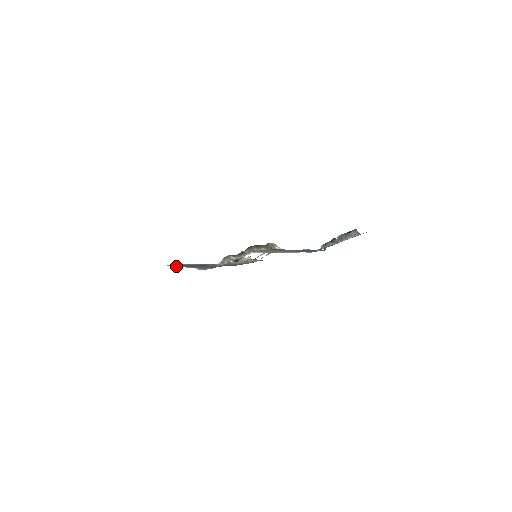
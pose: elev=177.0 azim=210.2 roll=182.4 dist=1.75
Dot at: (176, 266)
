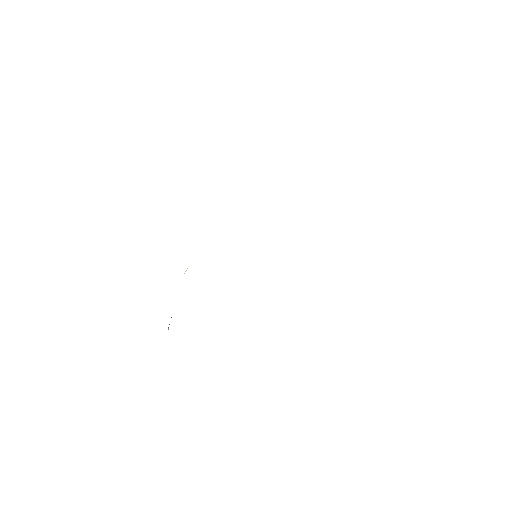
Dot at: occluded
